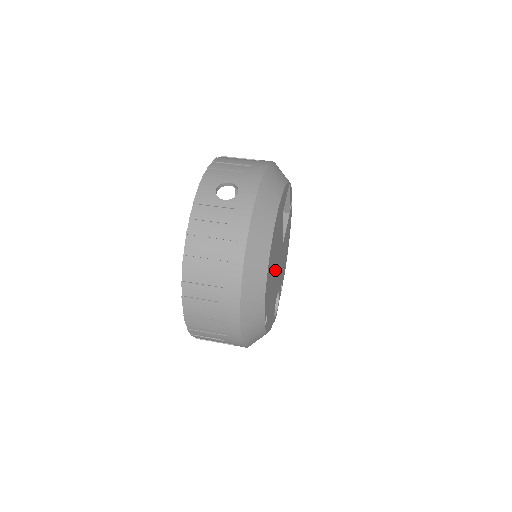
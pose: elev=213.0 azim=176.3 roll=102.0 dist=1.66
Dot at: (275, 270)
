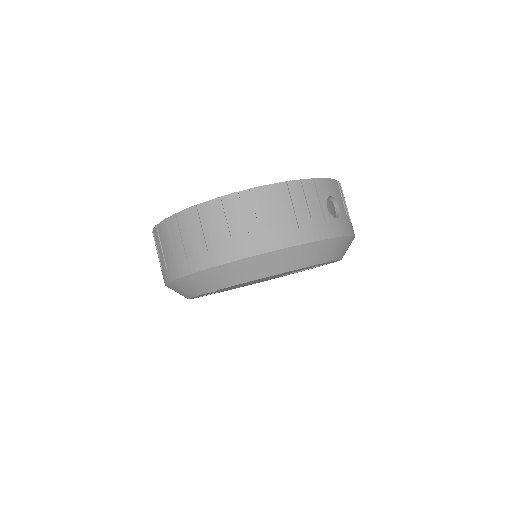
Dot at: (259, 280)
